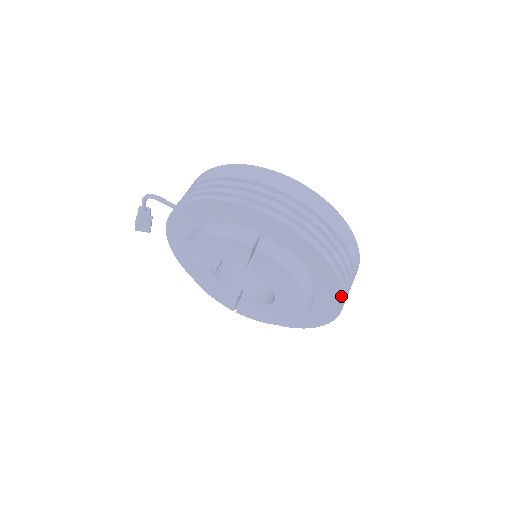
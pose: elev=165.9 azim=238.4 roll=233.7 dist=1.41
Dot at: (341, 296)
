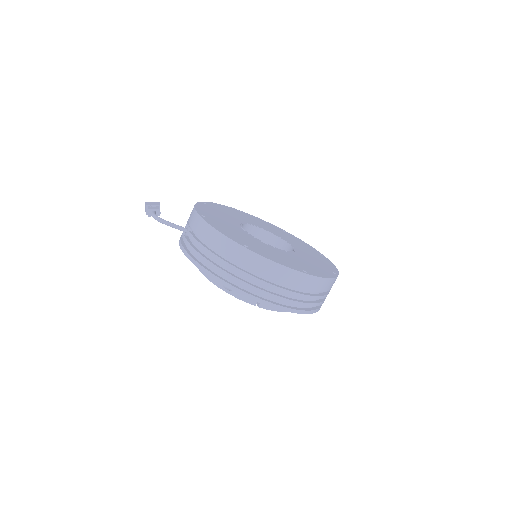
Dot at: occluded
